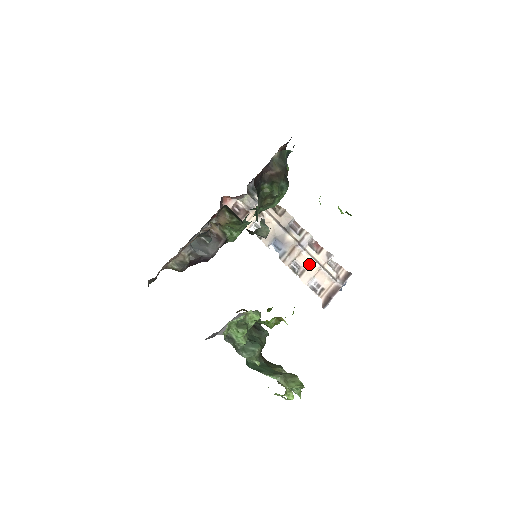
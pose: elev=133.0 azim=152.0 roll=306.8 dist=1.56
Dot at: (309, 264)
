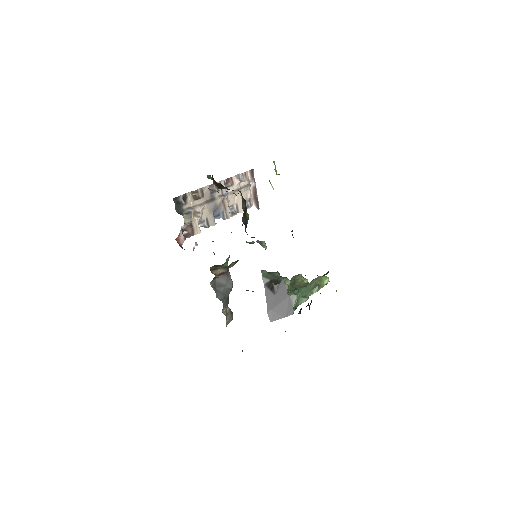
Dot at: (235, 198)
